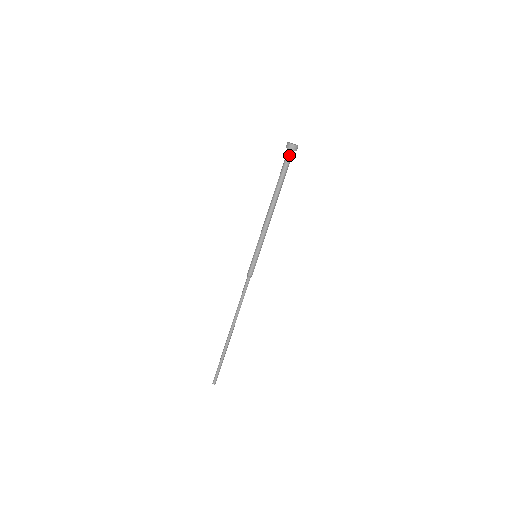
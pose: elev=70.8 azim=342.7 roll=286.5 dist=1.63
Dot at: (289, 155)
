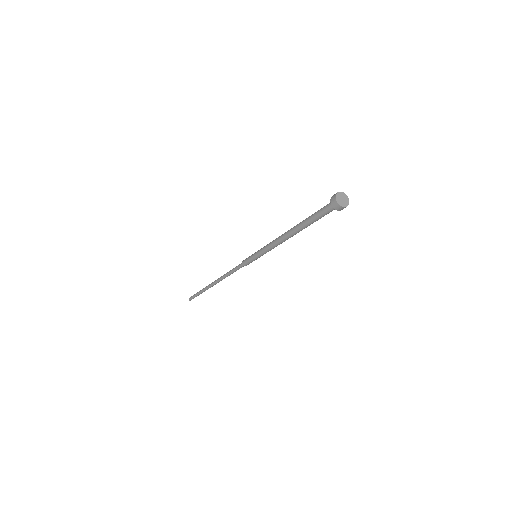
Dot at: (332, 209)
